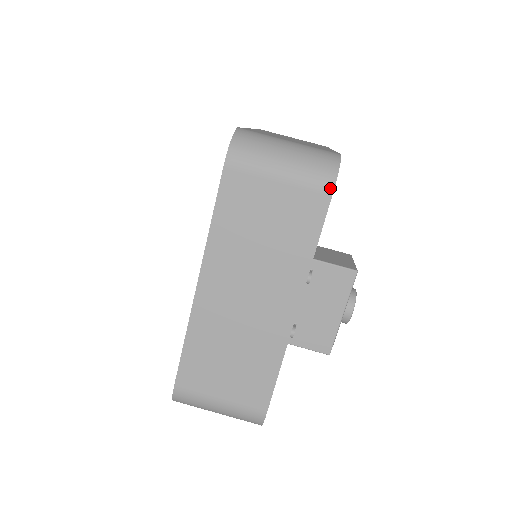
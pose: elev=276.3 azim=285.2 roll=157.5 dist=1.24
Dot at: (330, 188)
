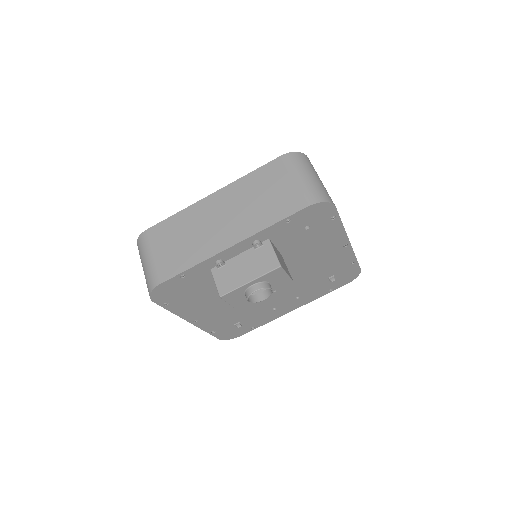
Dot at: (310, 203)
